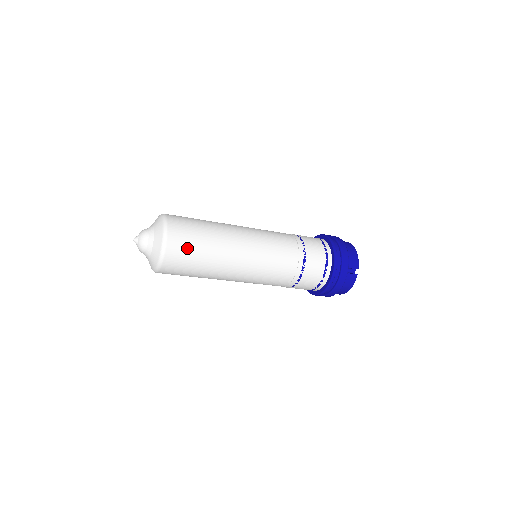
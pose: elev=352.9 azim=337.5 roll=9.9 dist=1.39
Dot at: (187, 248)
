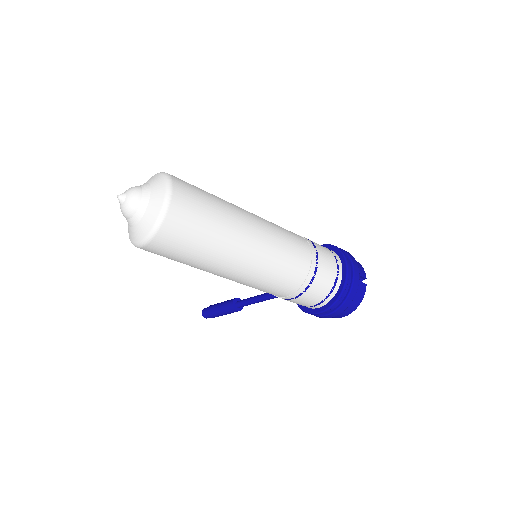
Dot at: (196, 206)
